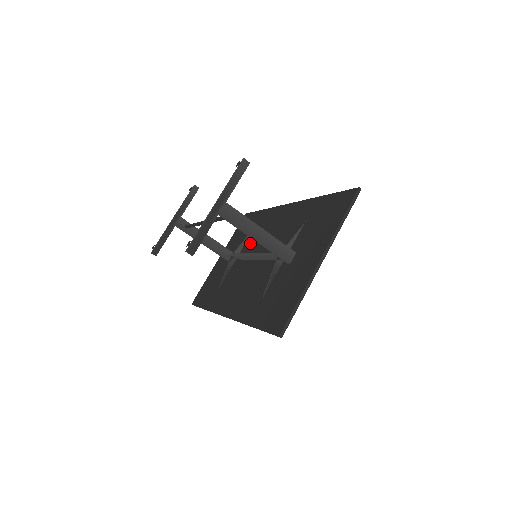
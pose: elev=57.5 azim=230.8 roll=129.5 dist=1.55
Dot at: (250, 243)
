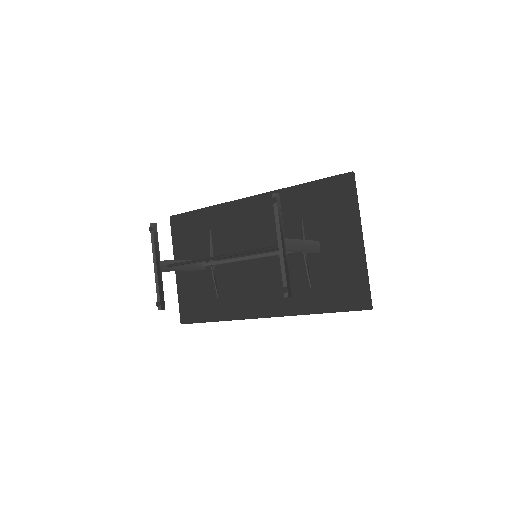
Dot at: (223, 245)
